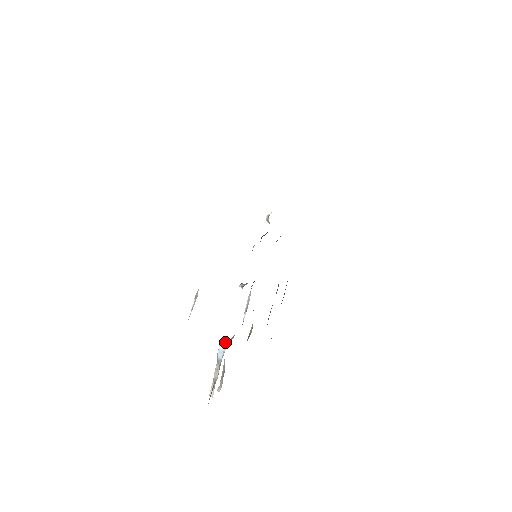
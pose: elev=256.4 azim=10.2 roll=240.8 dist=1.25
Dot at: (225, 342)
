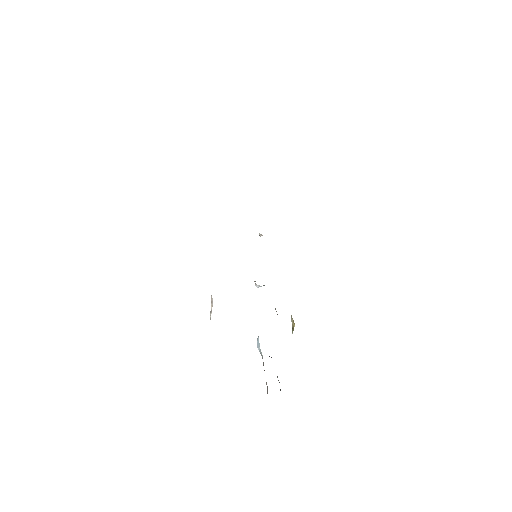
Dot at: occluded
